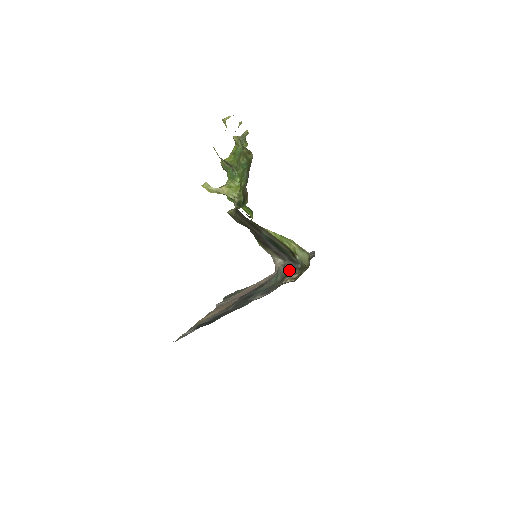
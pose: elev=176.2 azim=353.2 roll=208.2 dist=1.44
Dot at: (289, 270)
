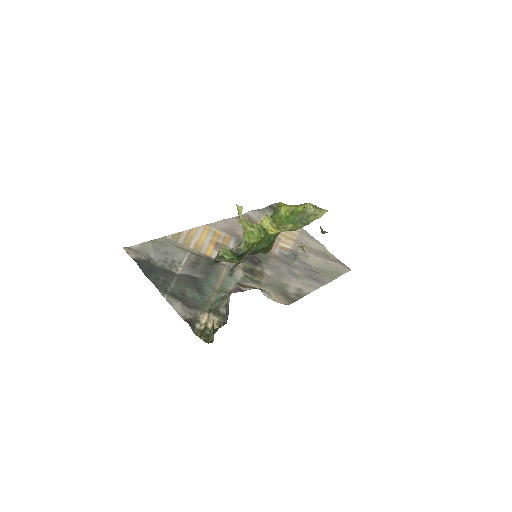
Dot at: (222, 312)
